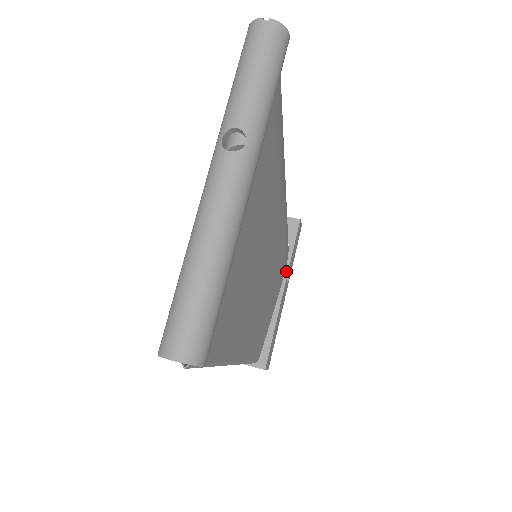
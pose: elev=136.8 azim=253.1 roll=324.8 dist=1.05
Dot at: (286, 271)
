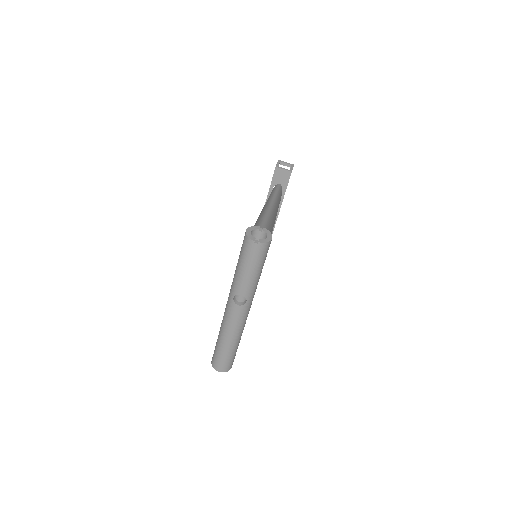
Dot at: (280, 206)
